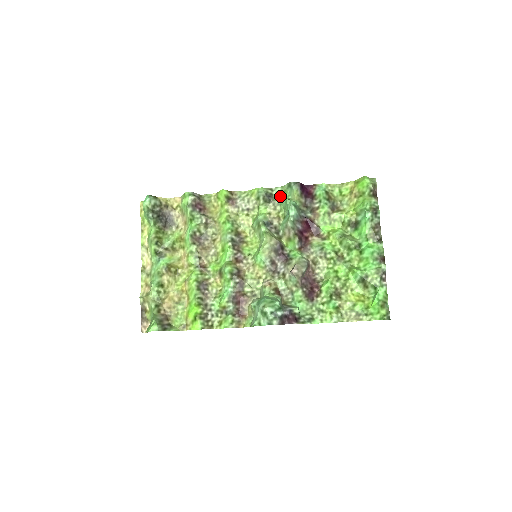
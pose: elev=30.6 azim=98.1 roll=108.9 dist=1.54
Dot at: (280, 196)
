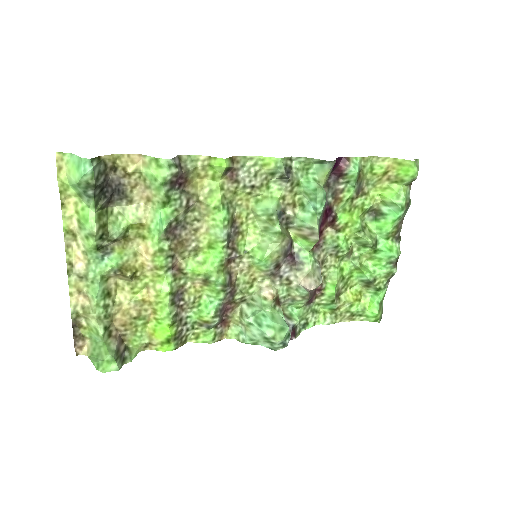
Dot at: (301, 171)
